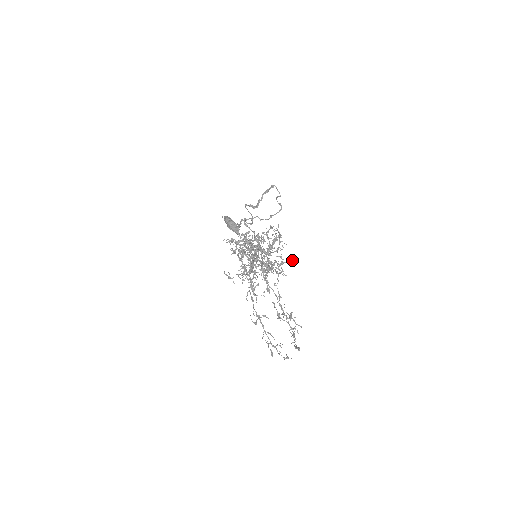
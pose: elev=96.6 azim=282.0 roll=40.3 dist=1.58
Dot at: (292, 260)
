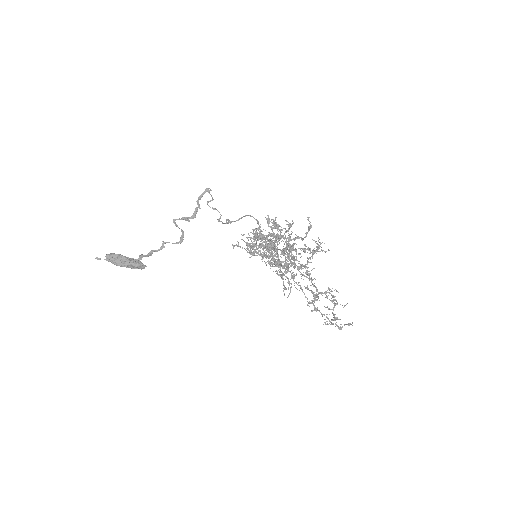
Dot at: occluded
